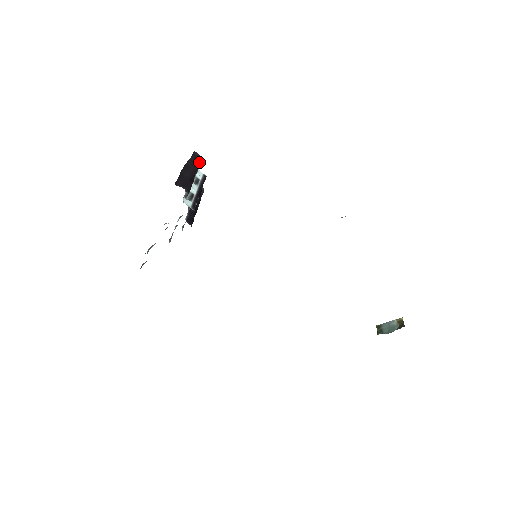
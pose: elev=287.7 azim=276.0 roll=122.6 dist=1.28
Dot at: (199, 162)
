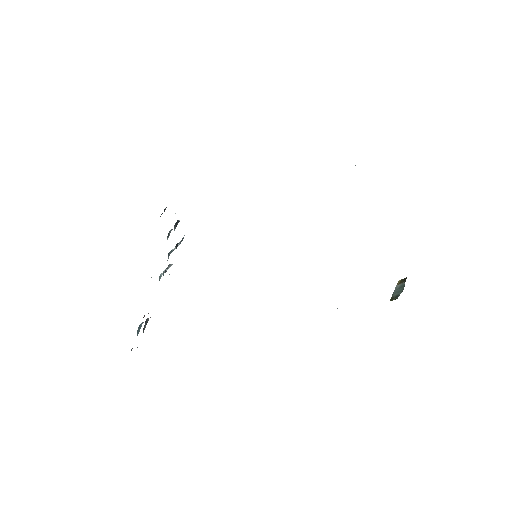
Dot at: occluded
